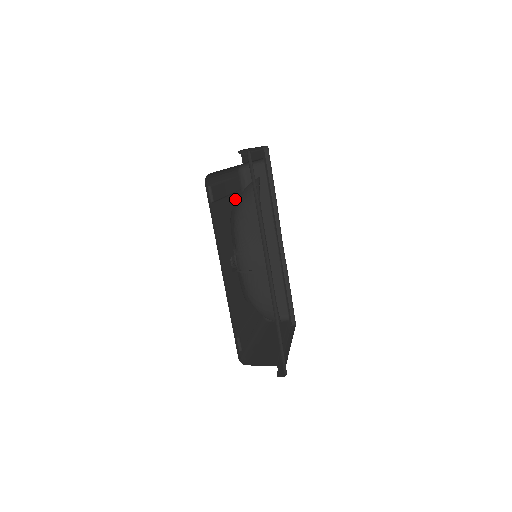
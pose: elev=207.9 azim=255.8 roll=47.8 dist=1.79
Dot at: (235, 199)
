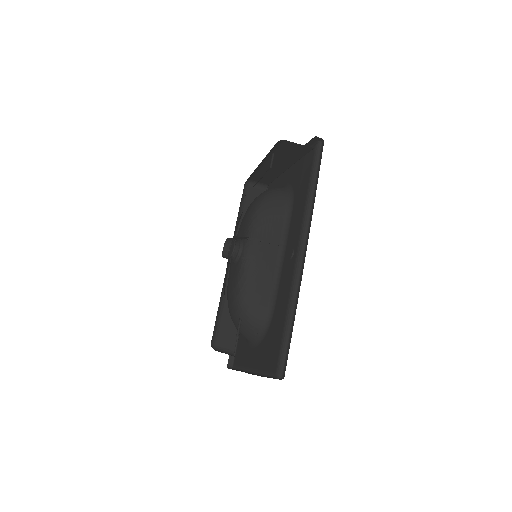
Dot at: occluded
